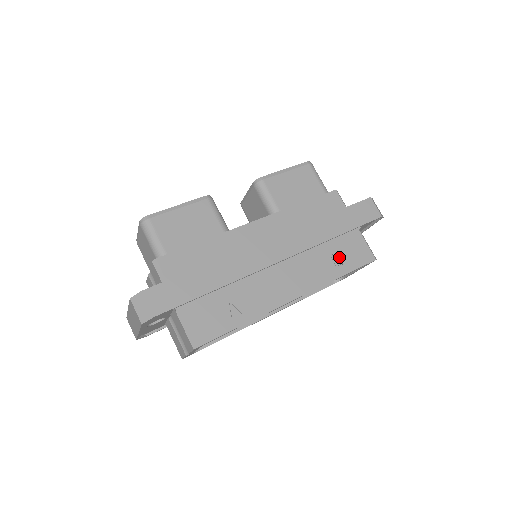
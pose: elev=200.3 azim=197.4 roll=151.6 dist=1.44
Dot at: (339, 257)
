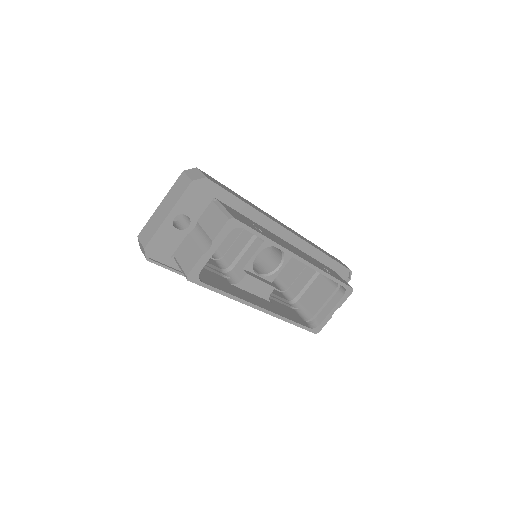
Dot at: occluded
